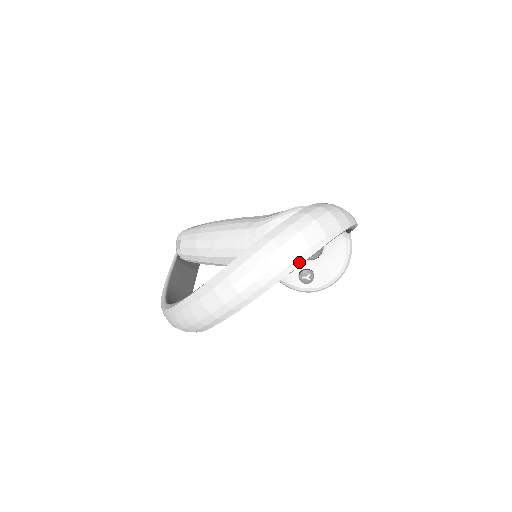
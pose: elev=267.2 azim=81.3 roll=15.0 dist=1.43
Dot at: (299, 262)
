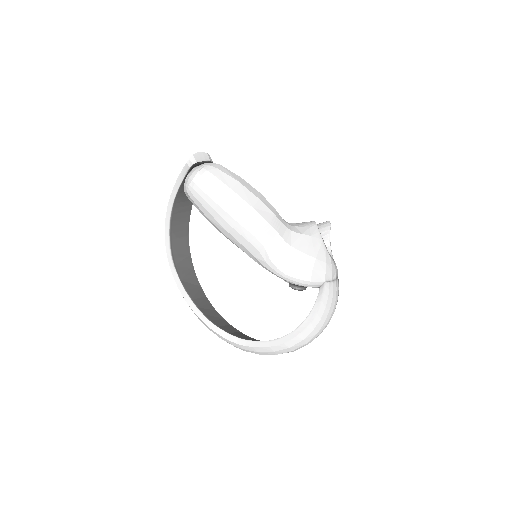
Dot at: occluded
